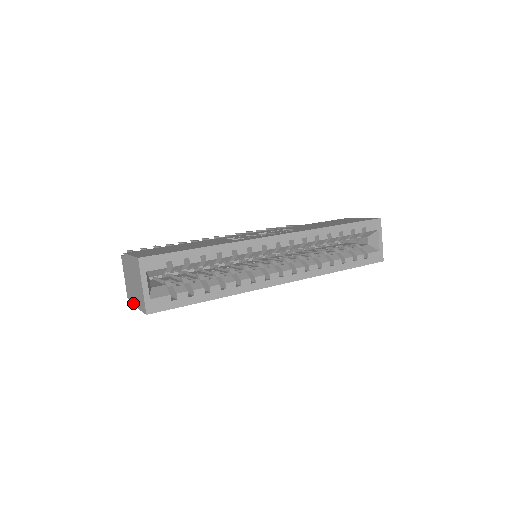
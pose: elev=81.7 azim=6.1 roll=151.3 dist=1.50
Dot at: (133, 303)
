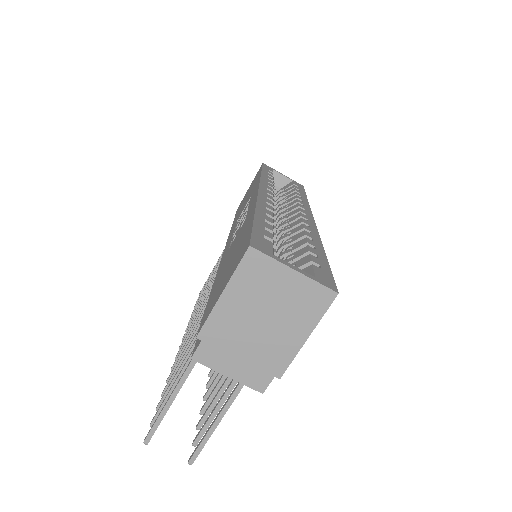
Dot at: (287, 361)
